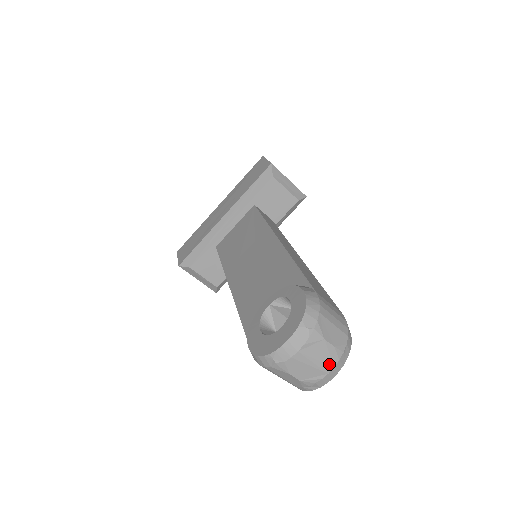
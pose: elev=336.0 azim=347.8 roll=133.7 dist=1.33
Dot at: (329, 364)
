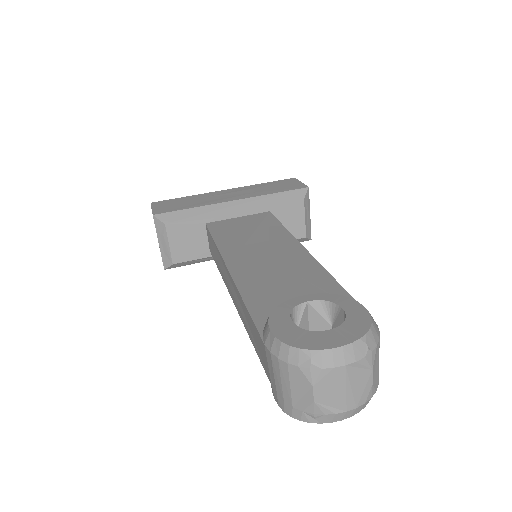
Dot at: (356, 401)
